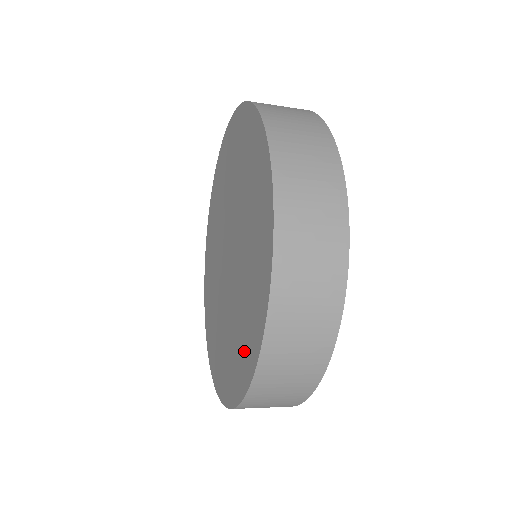
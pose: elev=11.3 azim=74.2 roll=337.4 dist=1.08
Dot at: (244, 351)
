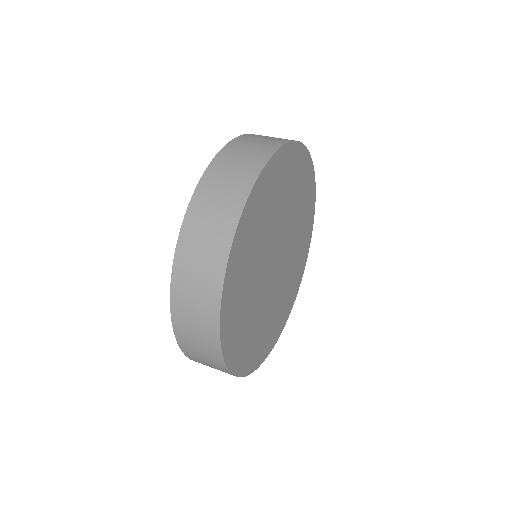
Dot at: occluded
